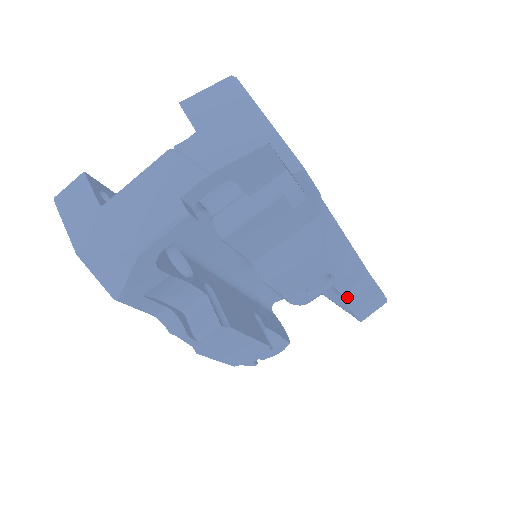
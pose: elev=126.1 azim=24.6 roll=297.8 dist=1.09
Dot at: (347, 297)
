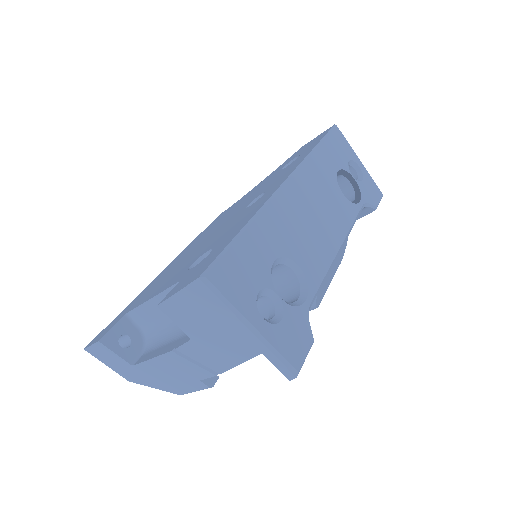
Dot at: occluded
